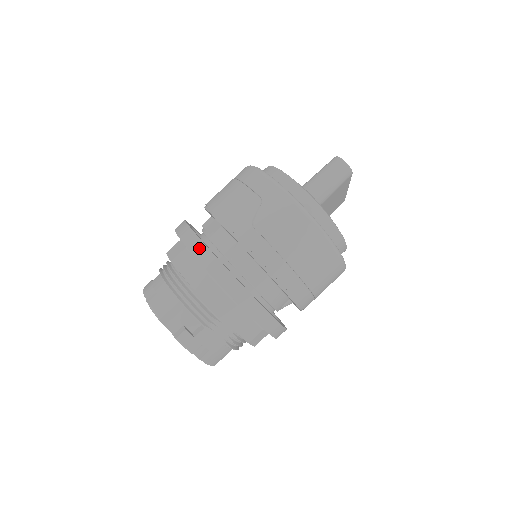
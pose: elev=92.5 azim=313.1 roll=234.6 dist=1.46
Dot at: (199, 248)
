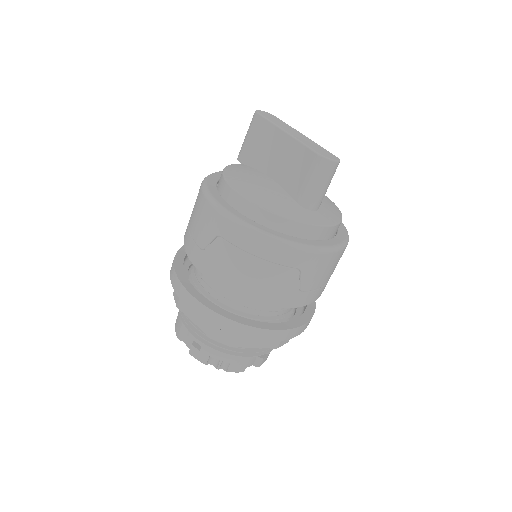
Dot at: (264, 335)
